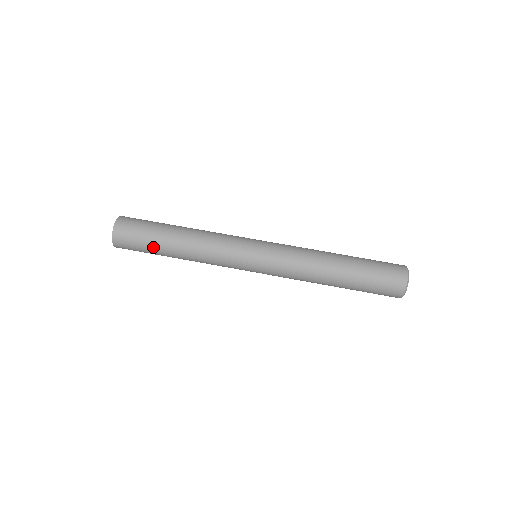
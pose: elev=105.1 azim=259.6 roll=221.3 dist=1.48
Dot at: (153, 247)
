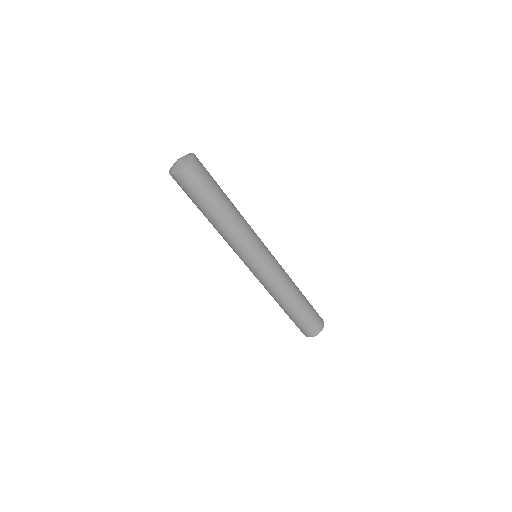
Dot at: occluded
